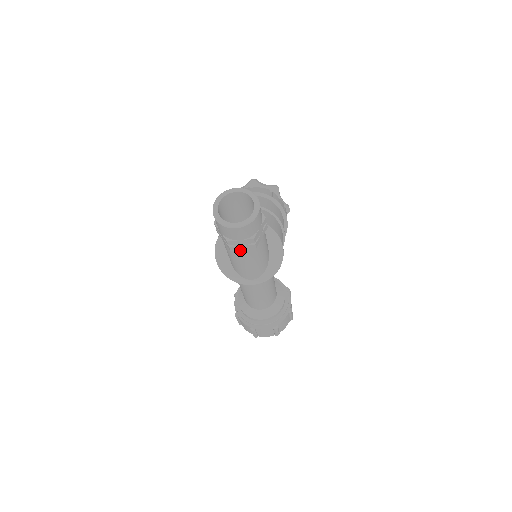
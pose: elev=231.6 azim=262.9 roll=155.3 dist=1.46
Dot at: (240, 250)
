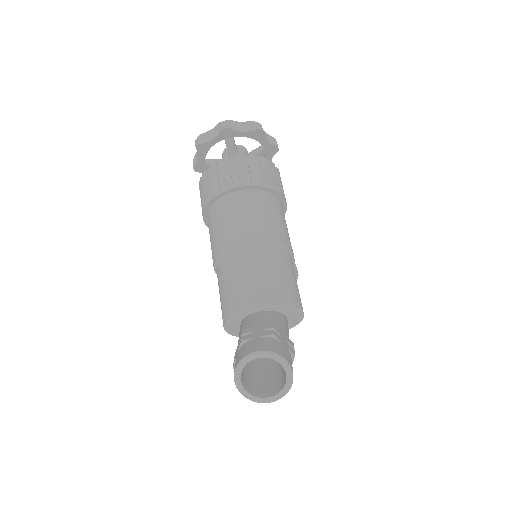
Dot at: occluded
